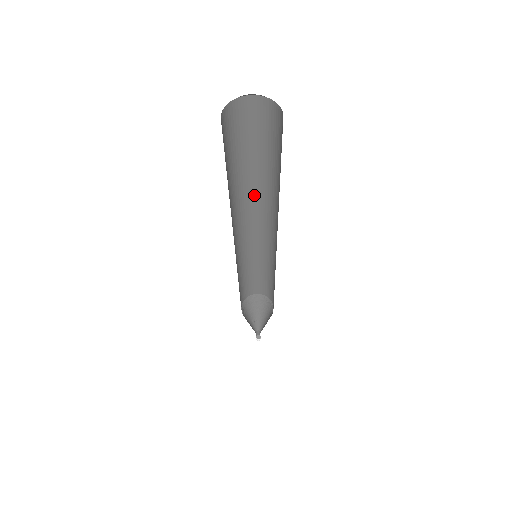
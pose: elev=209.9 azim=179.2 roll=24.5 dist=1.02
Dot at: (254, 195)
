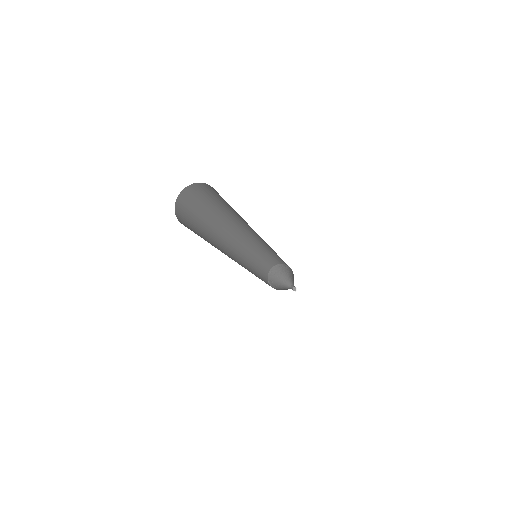
Dot at: (232, 223)
